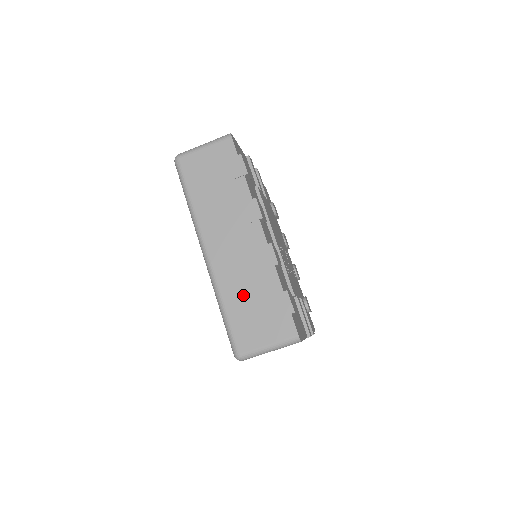
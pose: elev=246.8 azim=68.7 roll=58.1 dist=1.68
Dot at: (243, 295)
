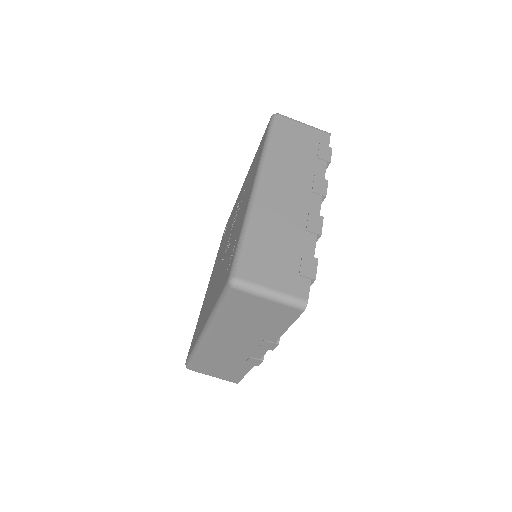
Dot at: (274, 235)
